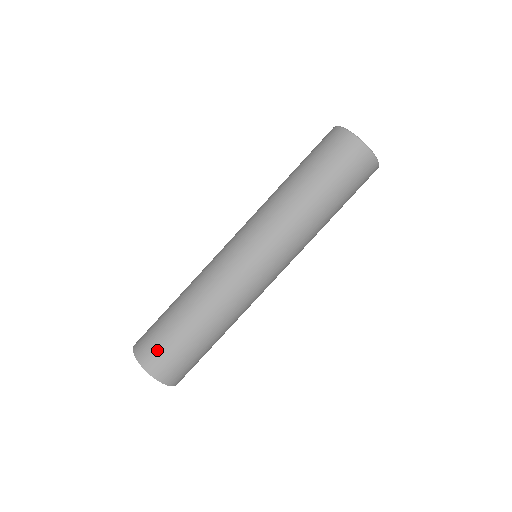
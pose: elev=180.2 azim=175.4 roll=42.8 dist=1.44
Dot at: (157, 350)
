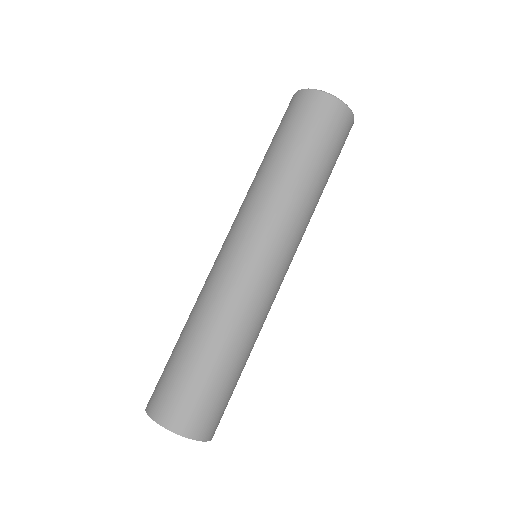
Dot at: (168, 395)
